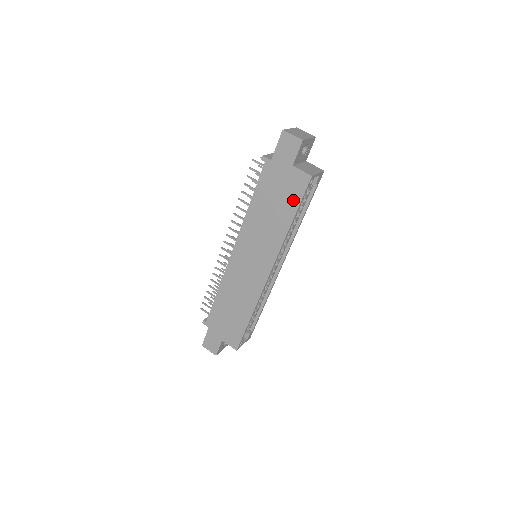
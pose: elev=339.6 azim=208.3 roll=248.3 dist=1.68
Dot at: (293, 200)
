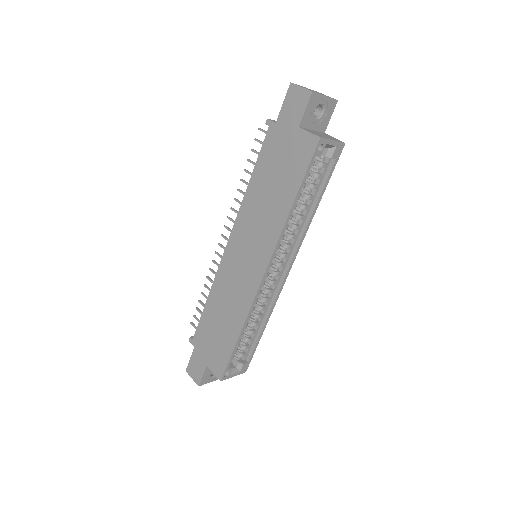
Dot at: (296, 172)
